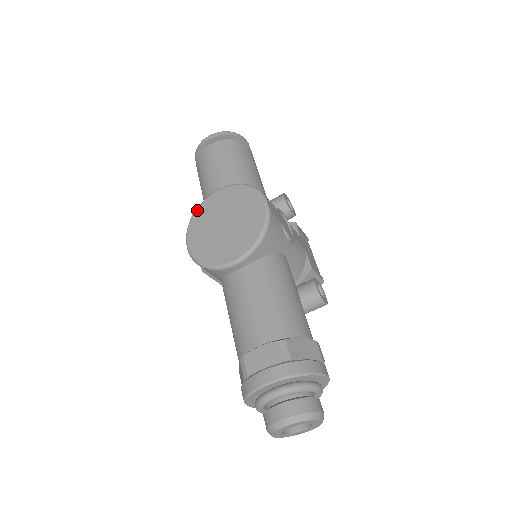
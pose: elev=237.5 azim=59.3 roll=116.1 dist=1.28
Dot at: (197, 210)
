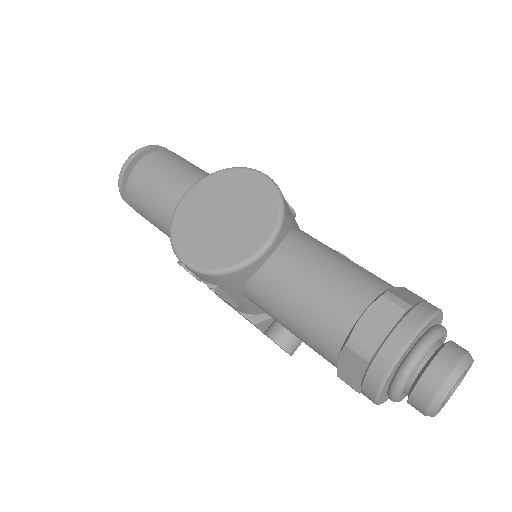
Dot at: (173, 222)
